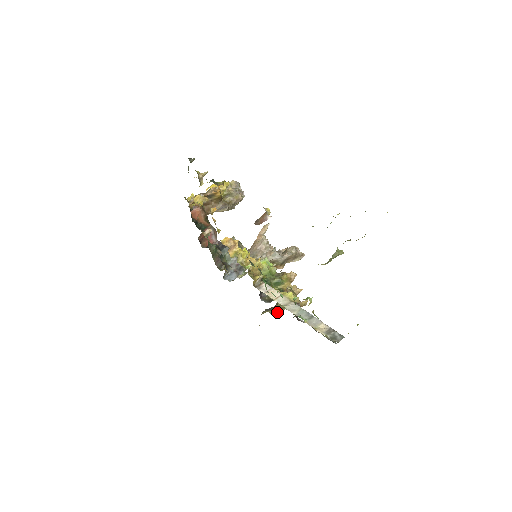
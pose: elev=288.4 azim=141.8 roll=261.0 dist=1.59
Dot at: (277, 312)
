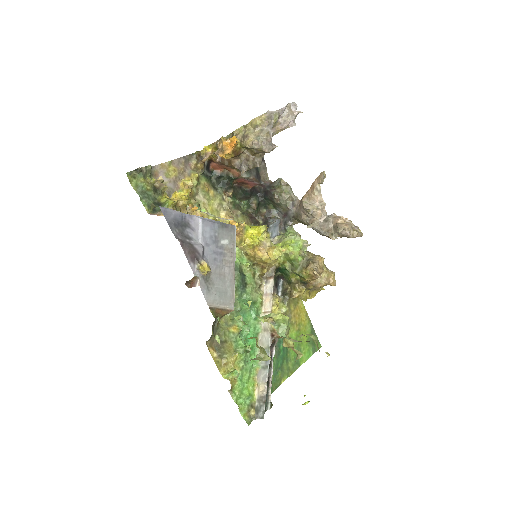
Dot at: occluded
